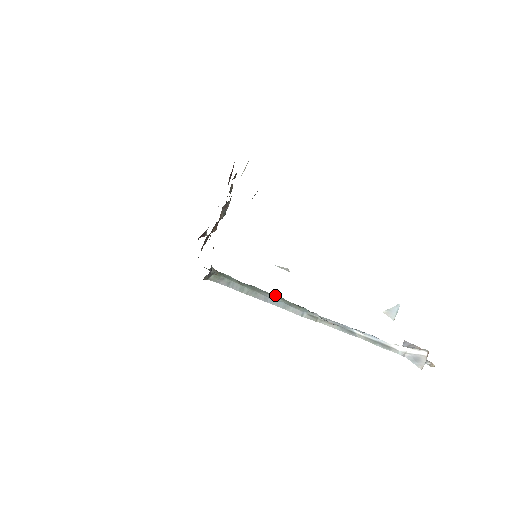
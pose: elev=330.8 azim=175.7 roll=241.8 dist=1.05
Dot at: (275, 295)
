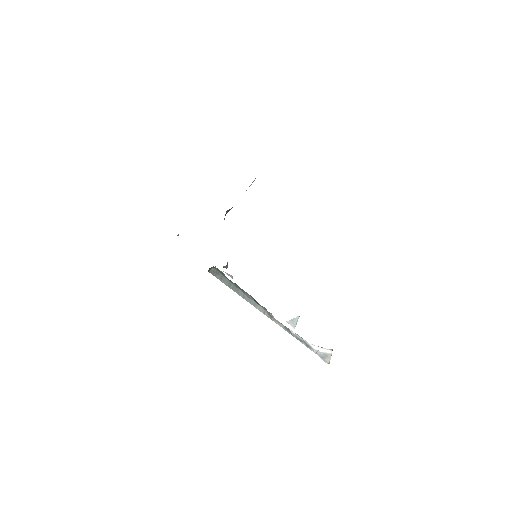
Dot at: occluded
